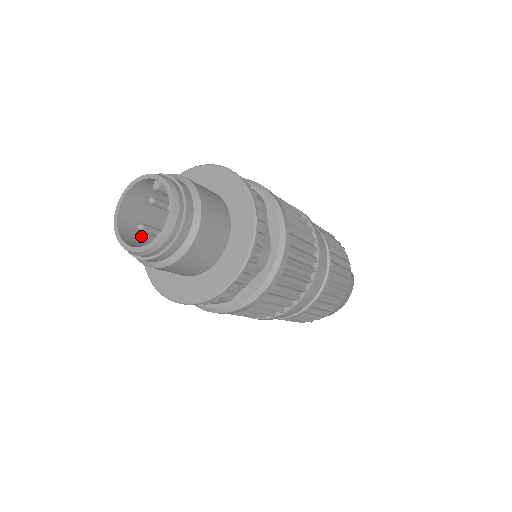
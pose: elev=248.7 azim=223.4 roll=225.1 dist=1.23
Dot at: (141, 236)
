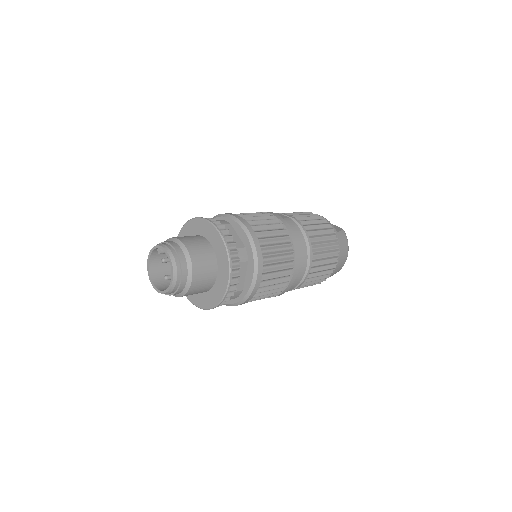
Dot at: occluded
